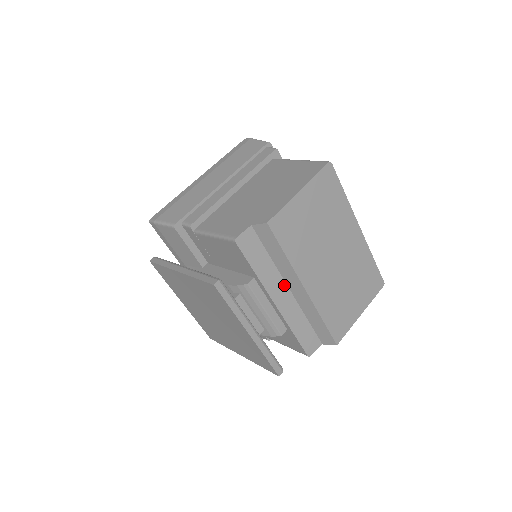
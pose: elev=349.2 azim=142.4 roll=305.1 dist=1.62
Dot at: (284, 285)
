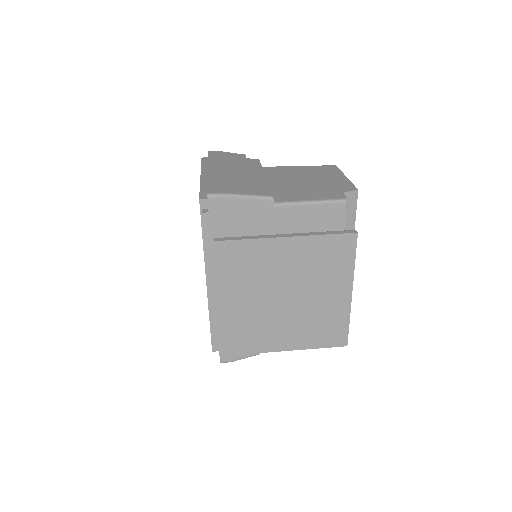
Dot at: occluded
